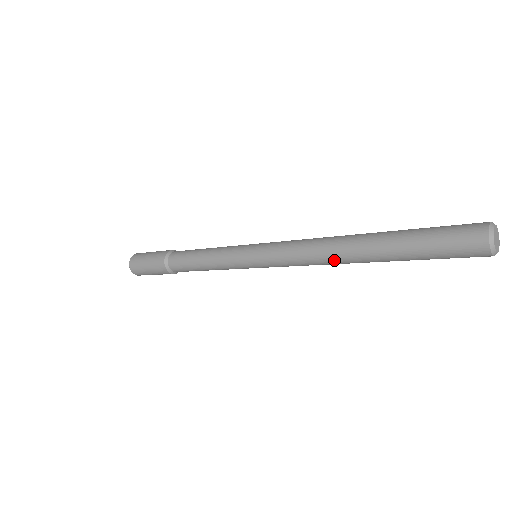
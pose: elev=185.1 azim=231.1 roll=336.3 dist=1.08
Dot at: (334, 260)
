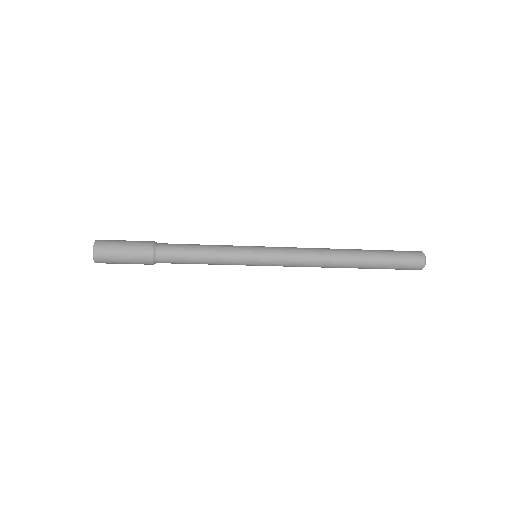
Dot at: (331, 255)
